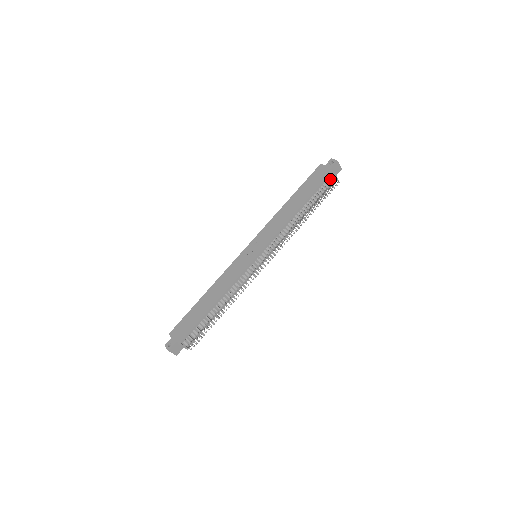
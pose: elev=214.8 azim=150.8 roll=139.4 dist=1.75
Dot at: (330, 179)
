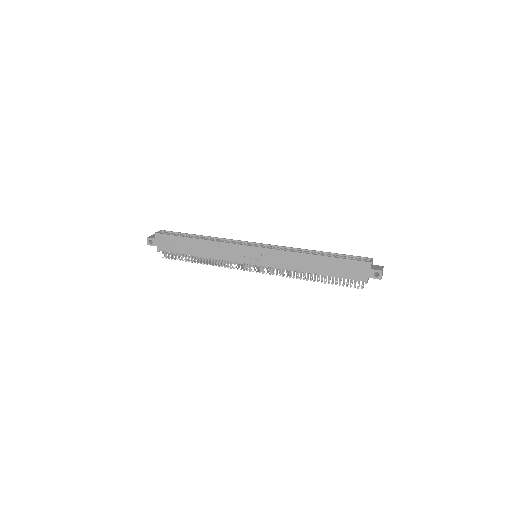
Dot at: (359, 281)
